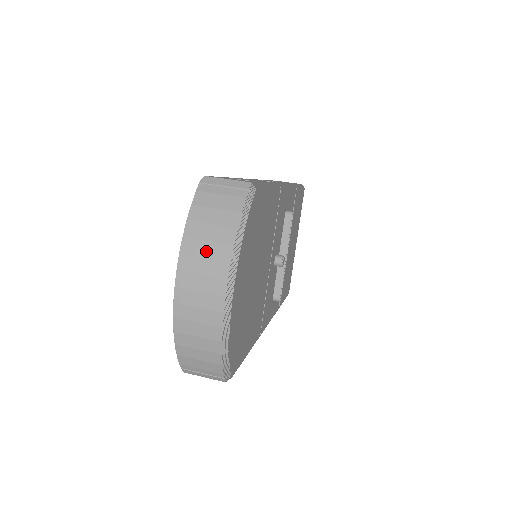
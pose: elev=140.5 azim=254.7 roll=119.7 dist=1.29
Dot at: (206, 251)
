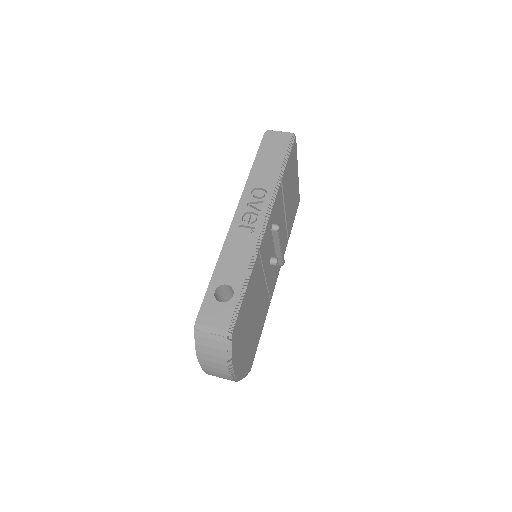
Dot at: (213, 365)
